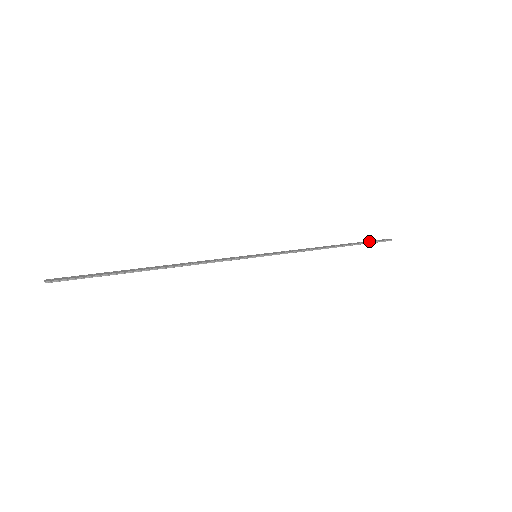
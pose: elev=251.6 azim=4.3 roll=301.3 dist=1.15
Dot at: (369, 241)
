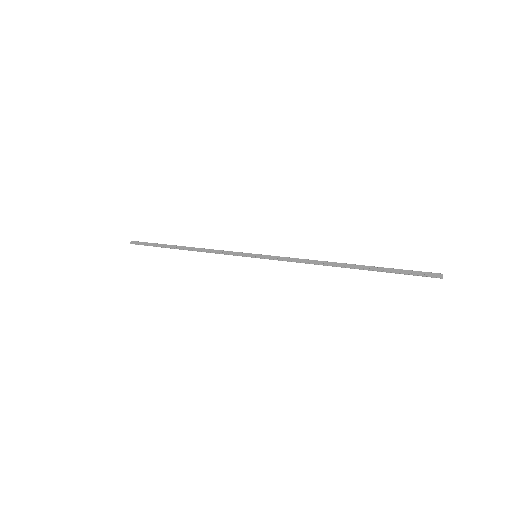
Dot at: (402, 270)
